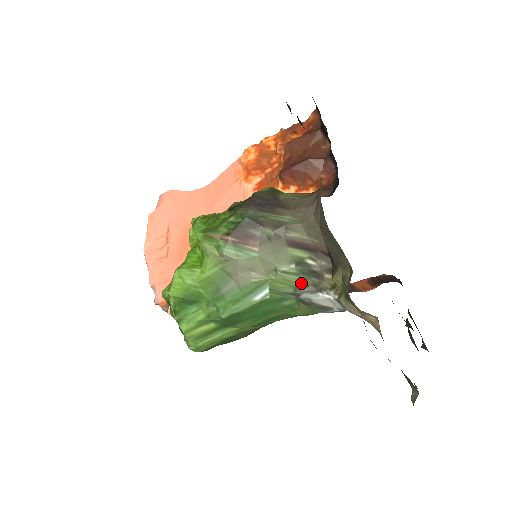
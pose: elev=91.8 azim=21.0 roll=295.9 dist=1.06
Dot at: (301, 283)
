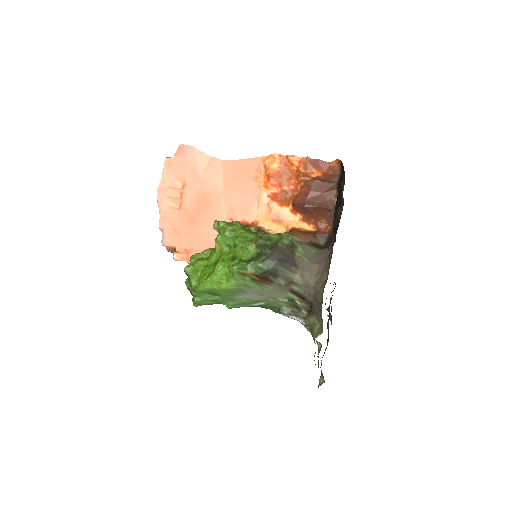
Dot at: (286, 307)
